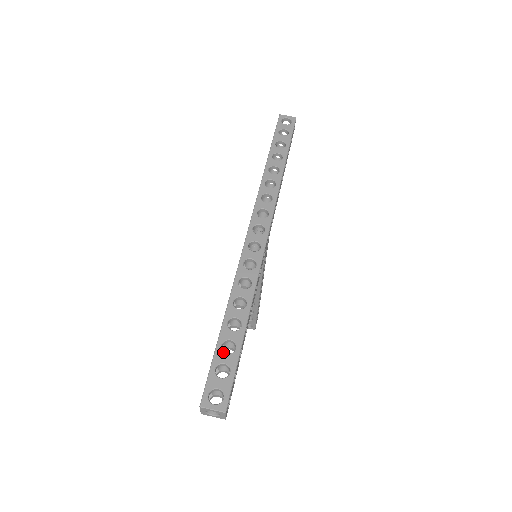
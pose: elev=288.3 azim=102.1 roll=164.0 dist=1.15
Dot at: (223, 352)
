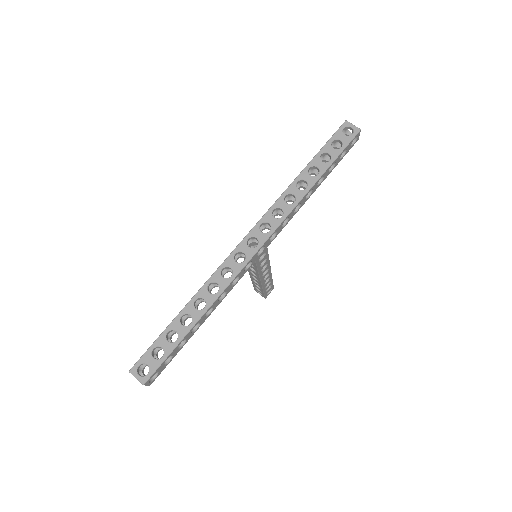
Dot at: (166, 338)
